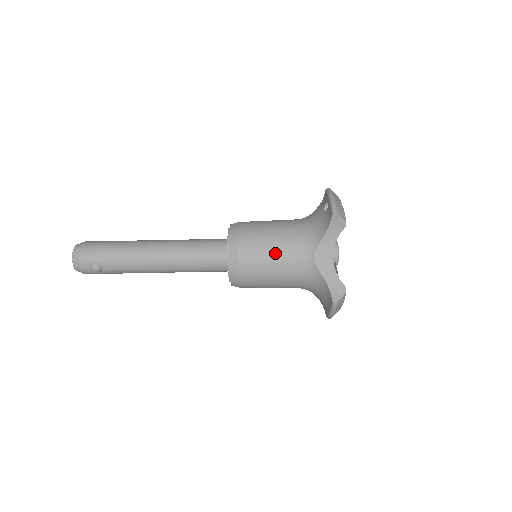
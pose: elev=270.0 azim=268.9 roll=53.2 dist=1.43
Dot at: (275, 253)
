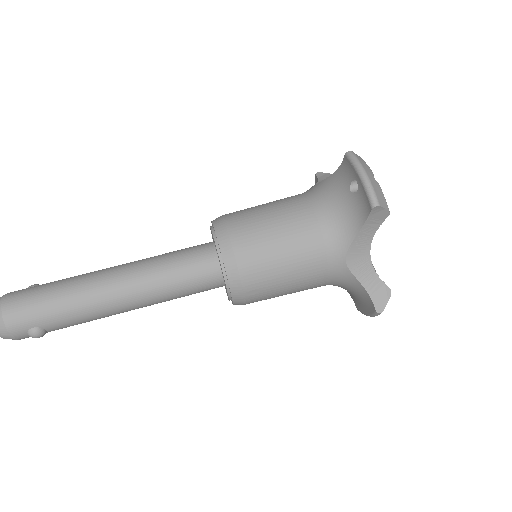
Dot at: (291, 266)
